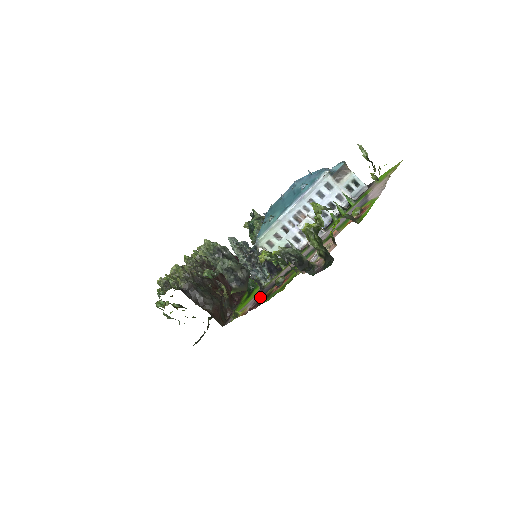
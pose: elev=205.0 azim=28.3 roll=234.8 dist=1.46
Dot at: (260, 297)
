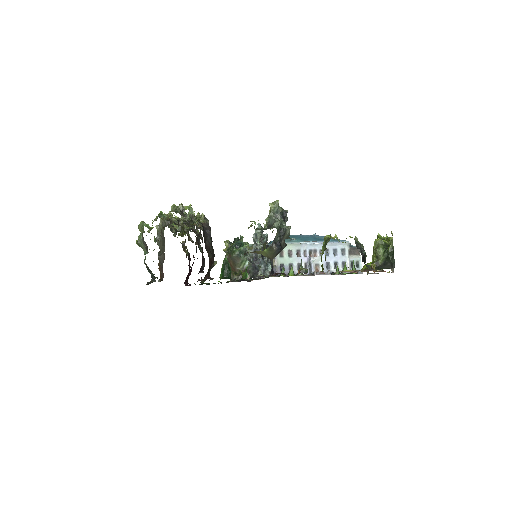
Dot at: occluded
